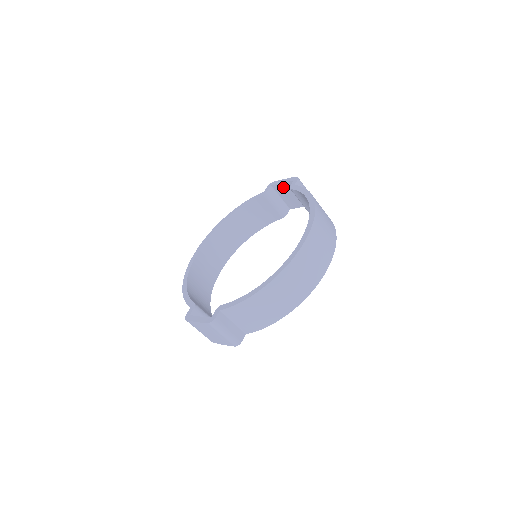
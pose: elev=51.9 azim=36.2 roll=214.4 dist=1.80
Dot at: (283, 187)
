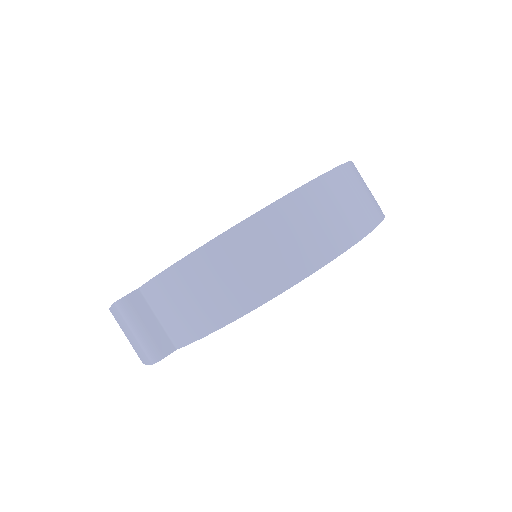
Dot at: occluded
